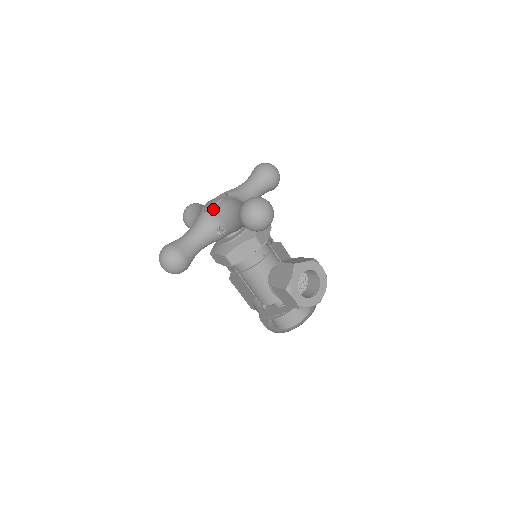
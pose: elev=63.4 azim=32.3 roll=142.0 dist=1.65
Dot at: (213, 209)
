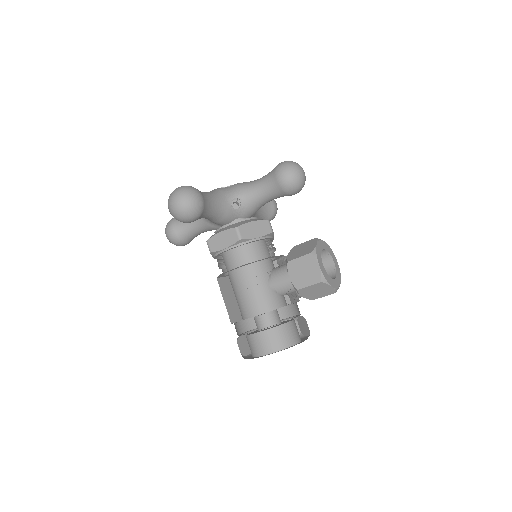
Dot at: (230, 186)
